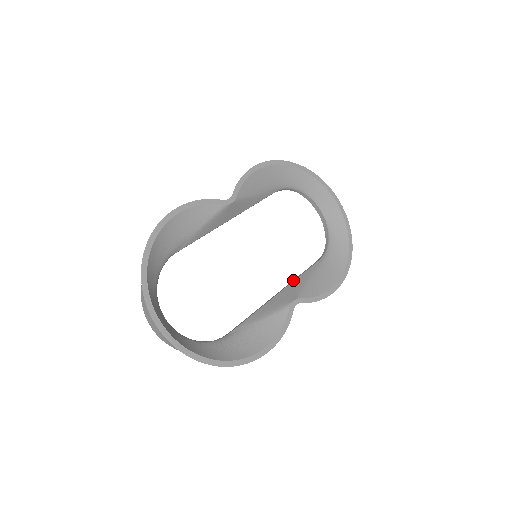
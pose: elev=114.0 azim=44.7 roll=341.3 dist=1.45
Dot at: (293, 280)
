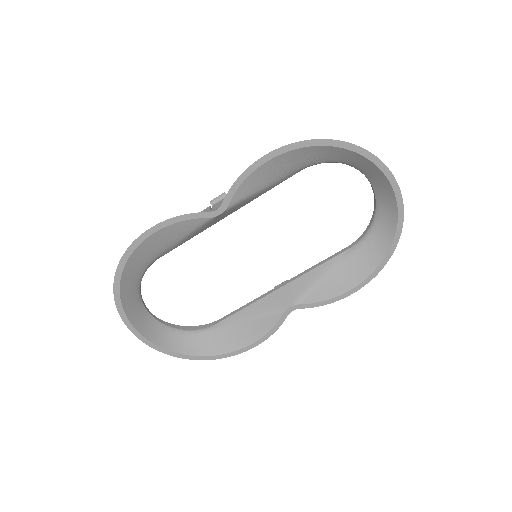
Dot at: (305, 271)
